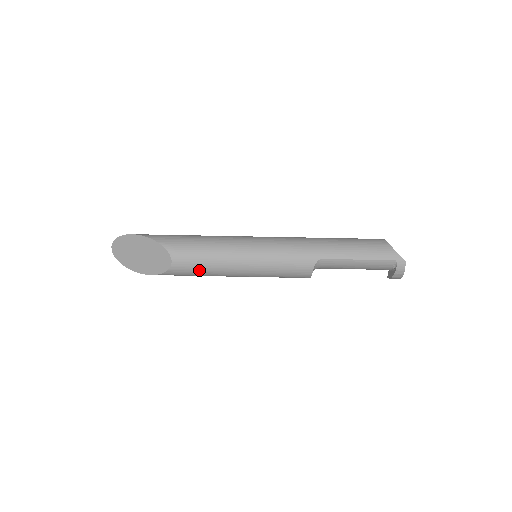
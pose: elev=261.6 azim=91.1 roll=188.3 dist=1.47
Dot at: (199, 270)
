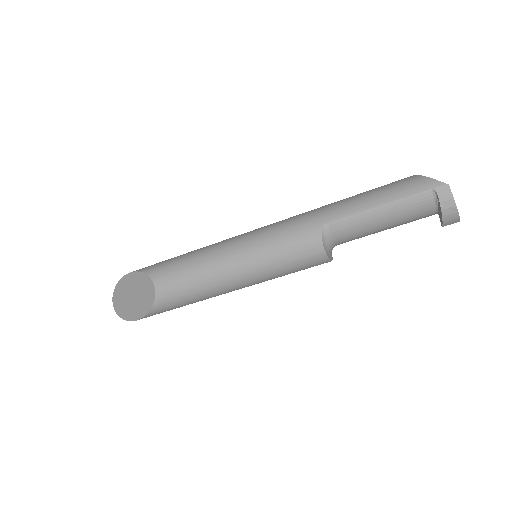
Dot at: (187, 289)
